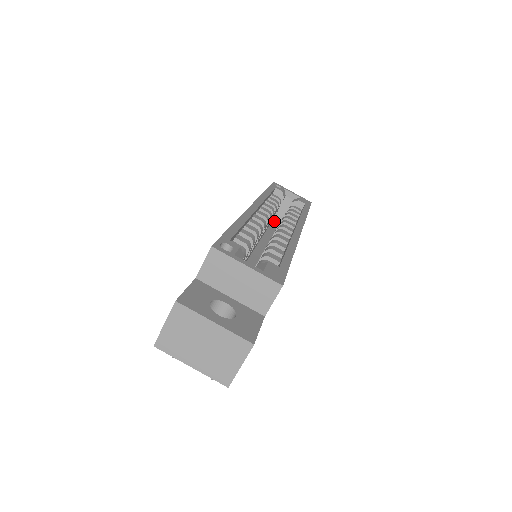
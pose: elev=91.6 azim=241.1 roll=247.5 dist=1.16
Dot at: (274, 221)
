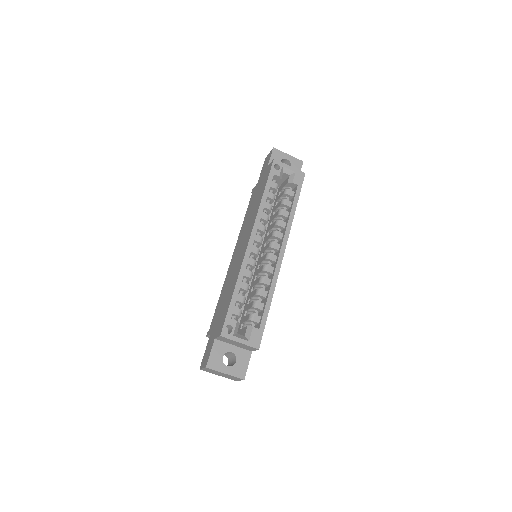
Dot at: occluded
